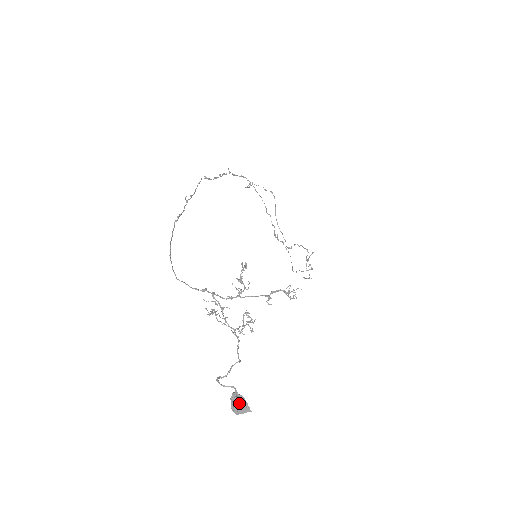
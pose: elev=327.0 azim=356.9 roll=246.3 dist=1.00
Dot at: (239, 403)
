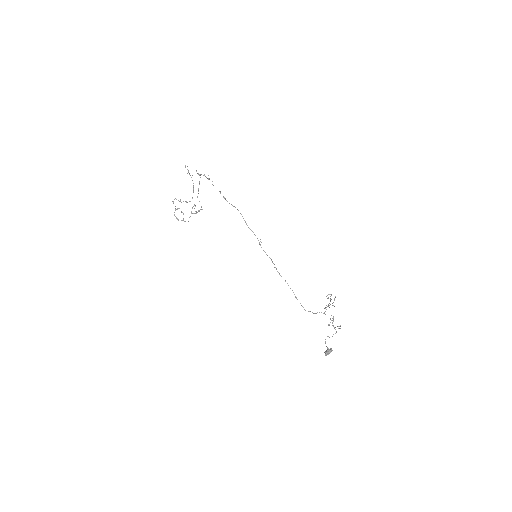
Dot at: occluded
